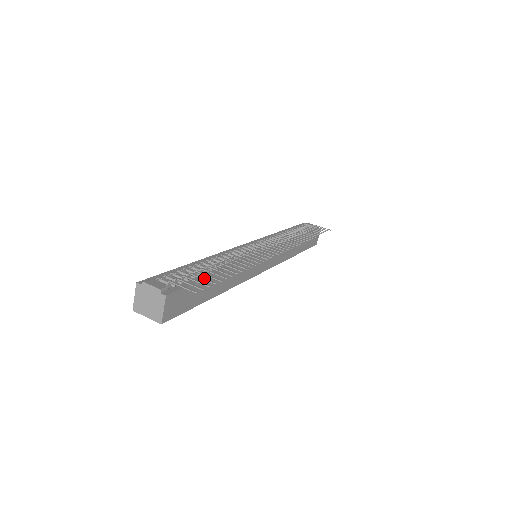
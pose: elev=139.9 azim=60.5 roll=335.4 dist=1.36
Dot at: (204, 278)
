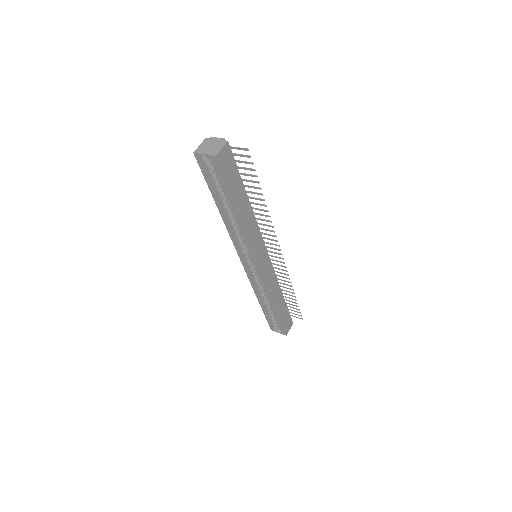
Dot at: (246, 168)
